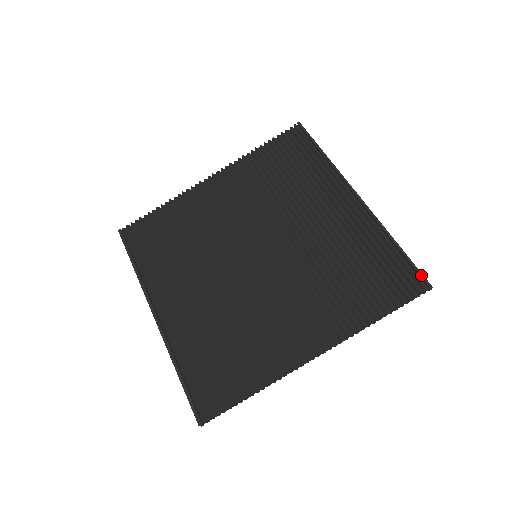
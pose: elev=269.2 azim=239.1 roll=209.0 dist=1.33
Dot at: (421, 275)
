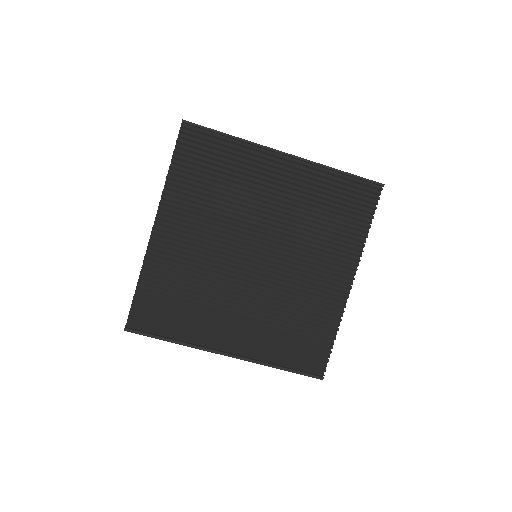
Dot at: (373, 182)
